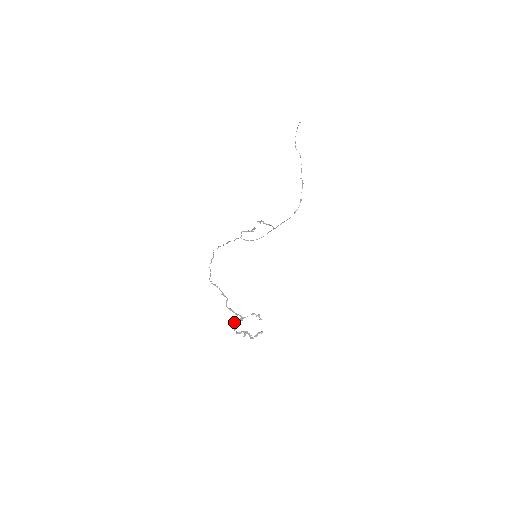
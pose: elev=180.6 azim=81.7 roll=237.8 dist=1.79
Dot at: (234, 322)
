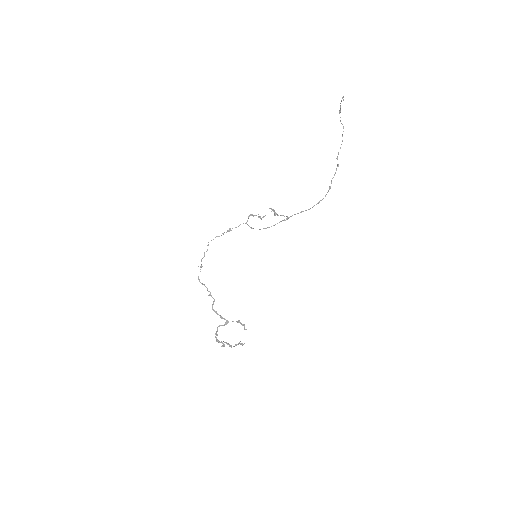
Dot at: occluded
